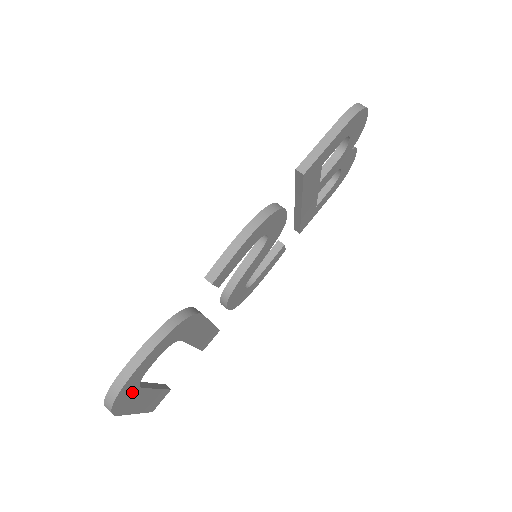
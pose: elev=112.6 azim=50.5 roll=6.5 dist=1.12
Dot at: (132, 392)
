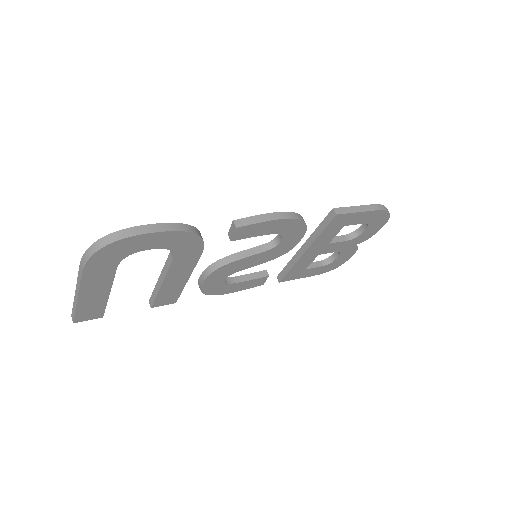
Dot at: (114, 259)
